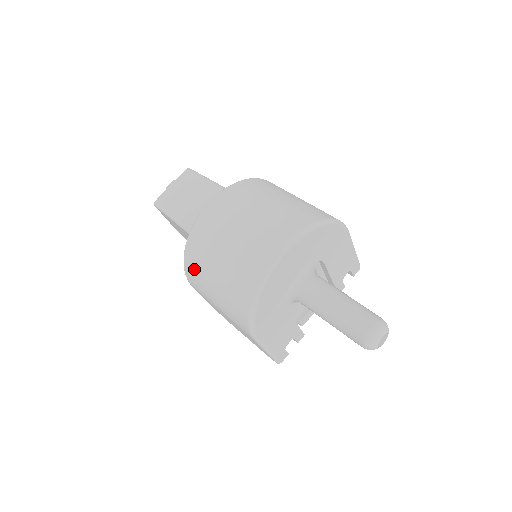
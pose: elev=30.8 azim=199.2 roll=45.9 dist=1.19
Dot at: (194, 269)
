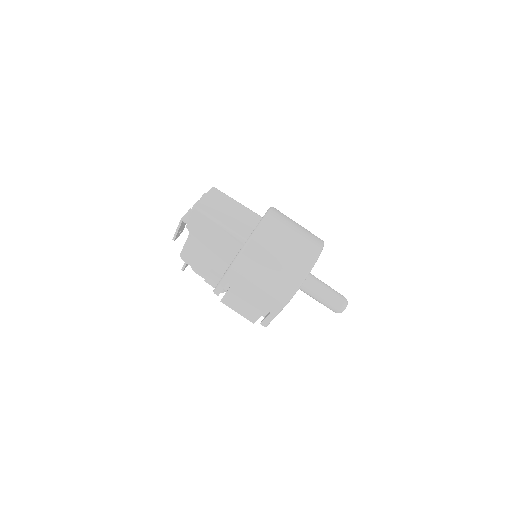
Dot at: (251, 259)
